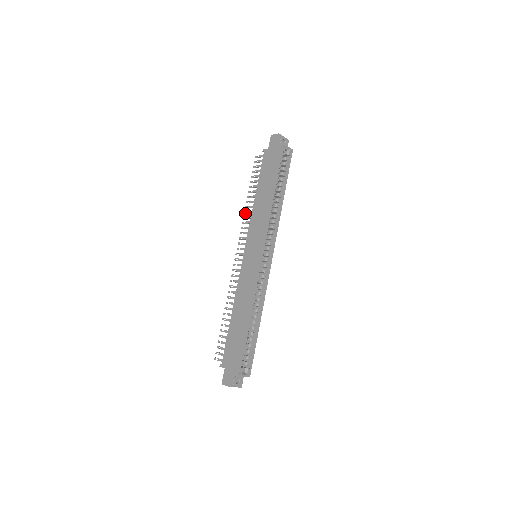
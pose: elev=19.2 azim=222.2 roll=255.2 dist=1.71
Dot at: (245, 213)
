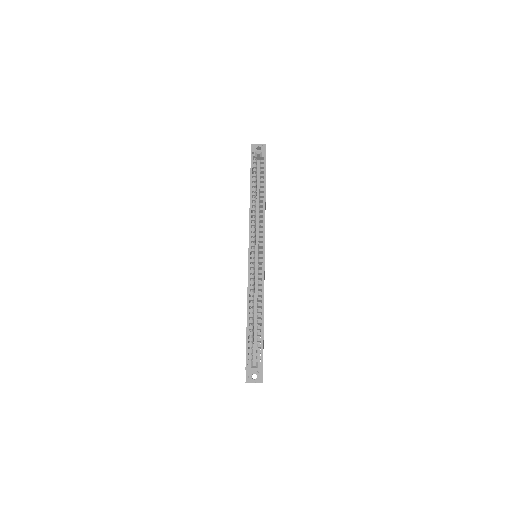
Dot at: occluded
